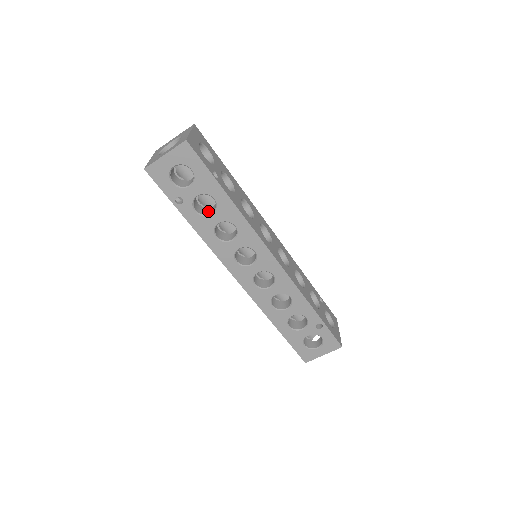
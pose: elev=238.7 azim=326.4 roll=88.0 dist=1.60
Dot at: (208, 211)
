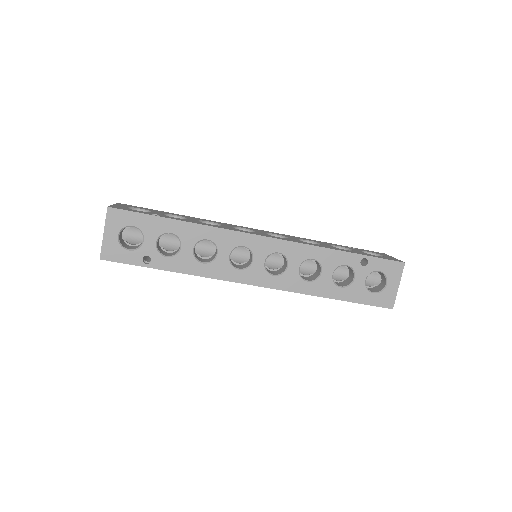
Dot at: (178, 249)
